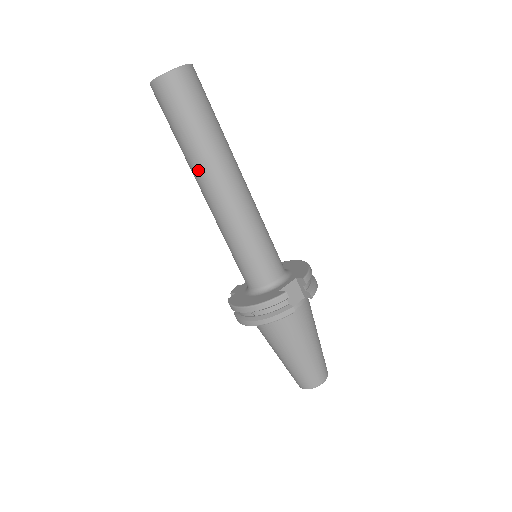
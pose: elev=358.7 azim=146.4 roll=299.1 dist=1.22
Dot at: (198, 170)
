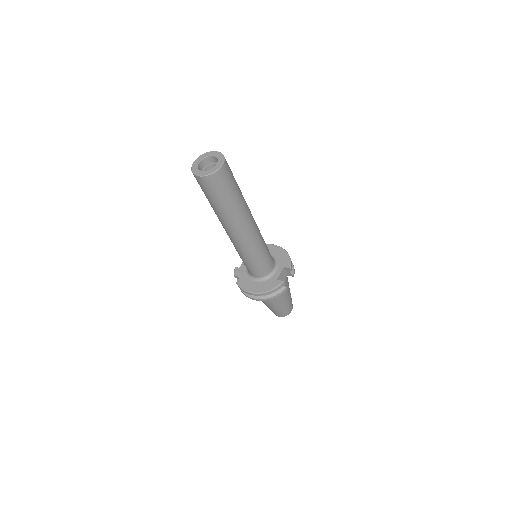
Dot at: (228, 223)
